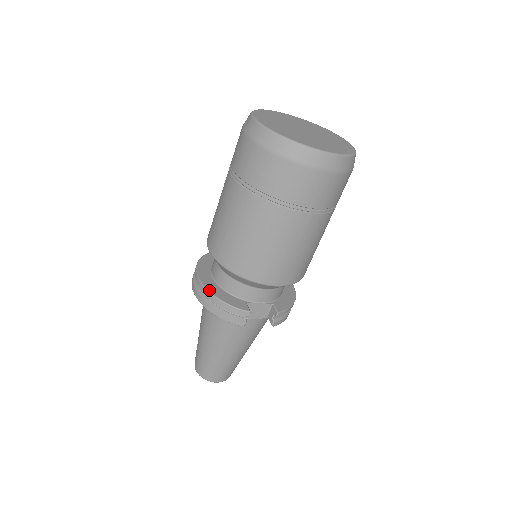
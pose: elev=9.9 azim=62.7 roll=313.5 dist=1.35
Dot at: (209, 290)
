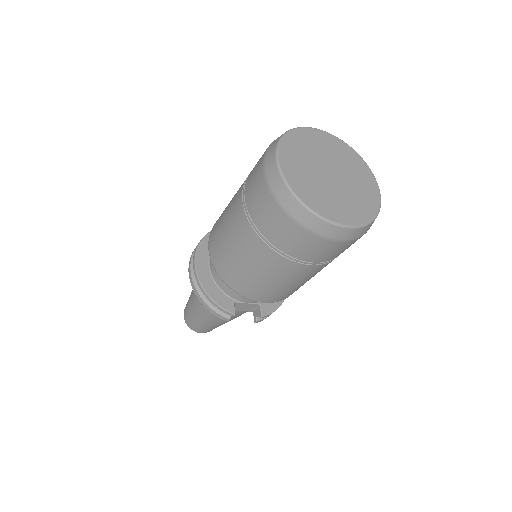
Dot at: (201, 284)
